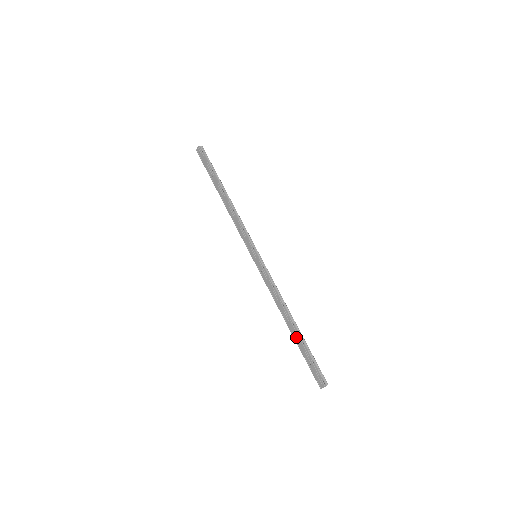
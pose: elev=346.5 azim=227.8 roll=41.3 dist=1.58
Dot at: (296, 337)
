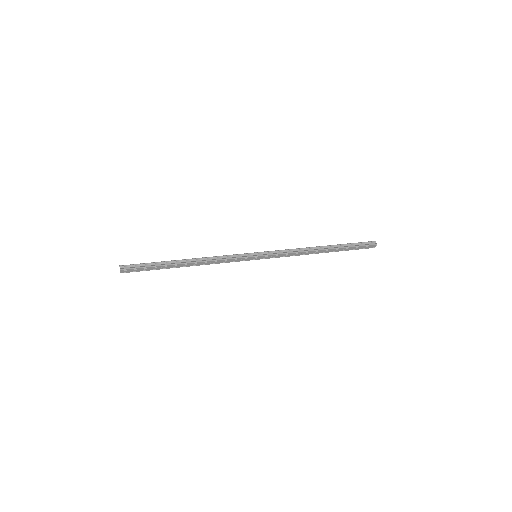
Dot at: (335, 251)
